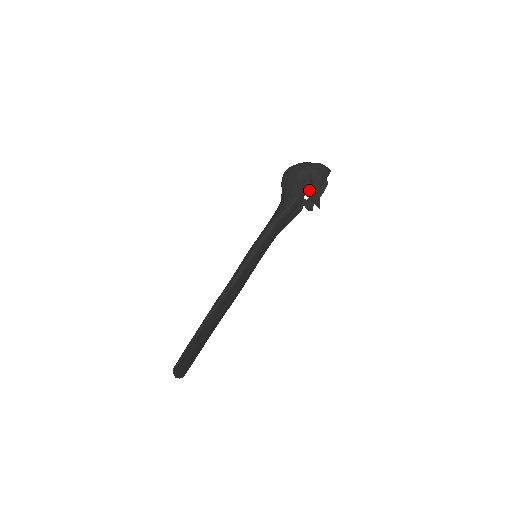
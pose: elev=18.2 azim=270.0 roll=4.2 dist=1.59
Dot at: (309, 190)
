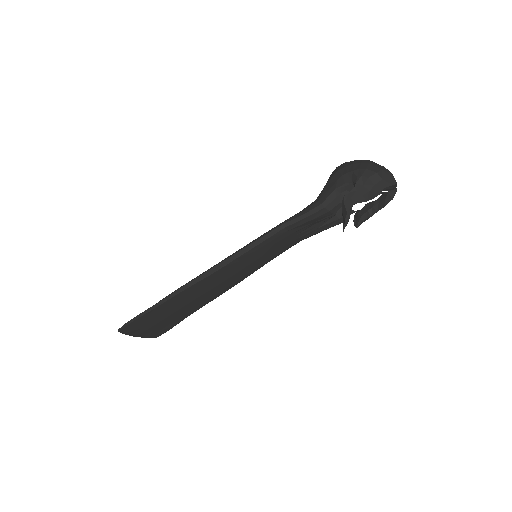
Dot at: (342, 202)
